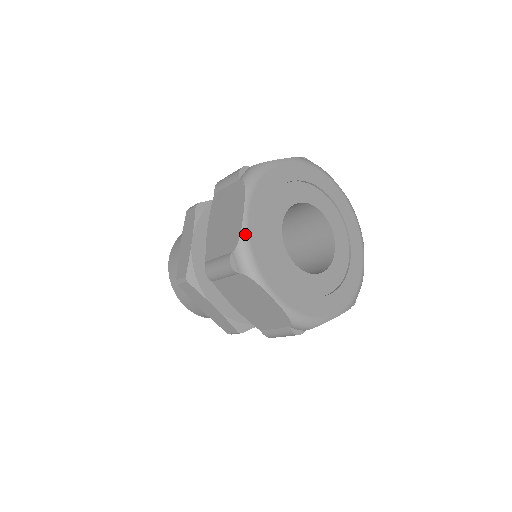
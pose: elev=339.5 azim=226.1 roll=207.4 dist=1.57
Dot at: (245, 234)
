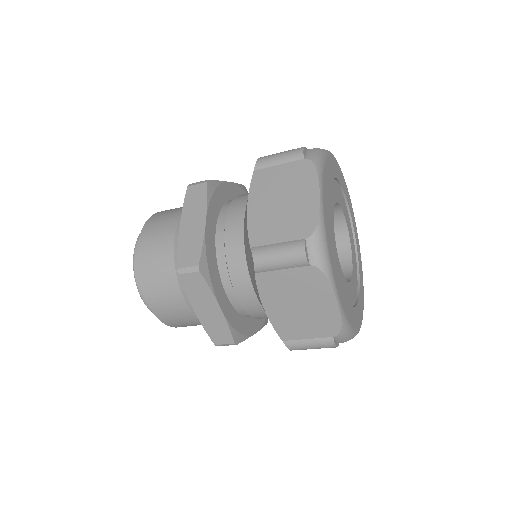
Dot at: (344, 319)
